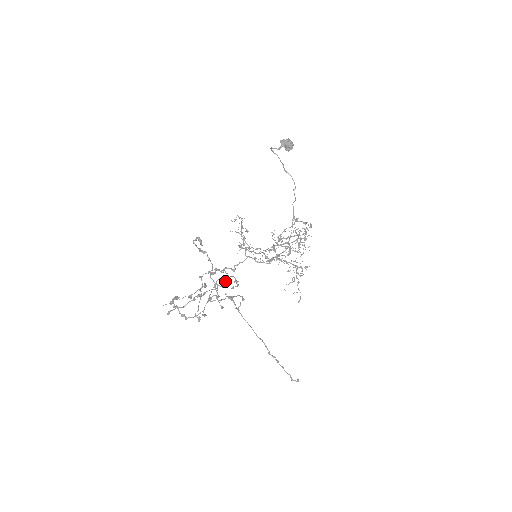
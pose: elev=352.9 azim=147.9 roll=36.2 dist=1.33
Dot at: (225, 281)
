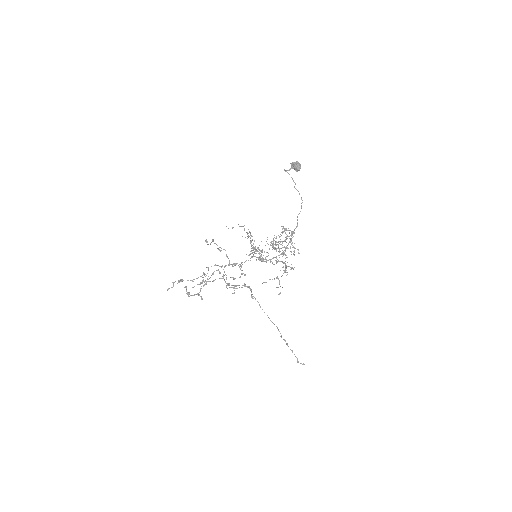
Dot at: (220, 272)
